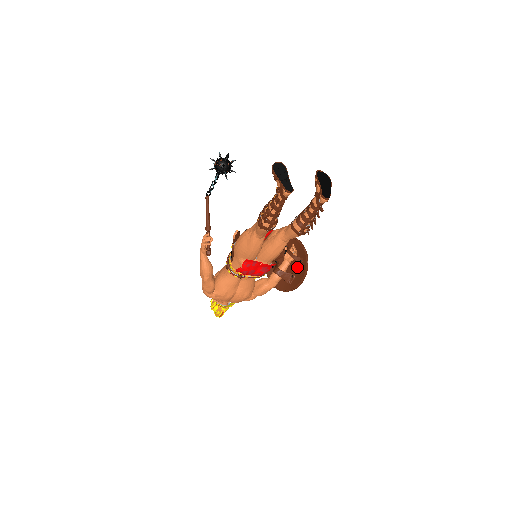
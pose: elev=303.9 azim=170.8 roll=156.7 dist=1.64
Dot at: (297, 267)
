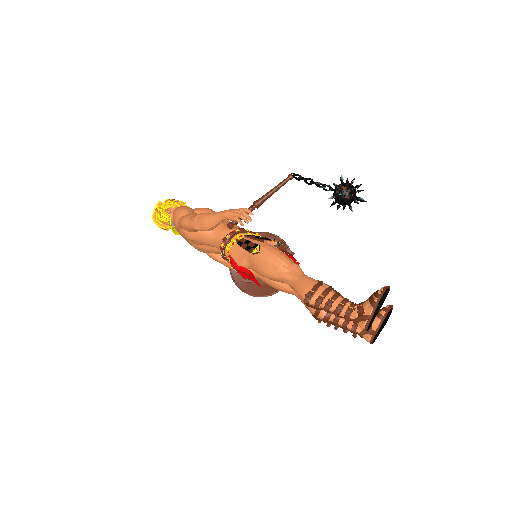
Dot at: occluded
